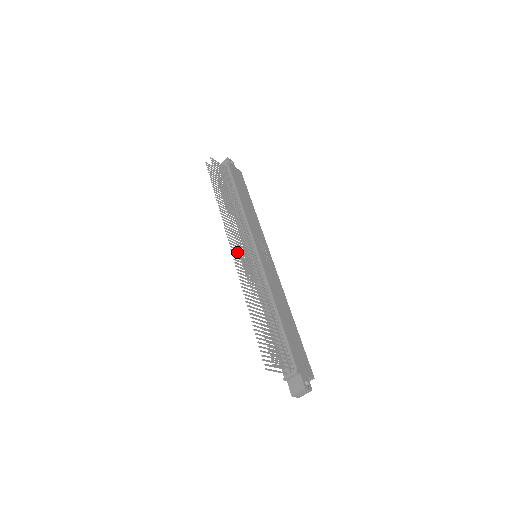
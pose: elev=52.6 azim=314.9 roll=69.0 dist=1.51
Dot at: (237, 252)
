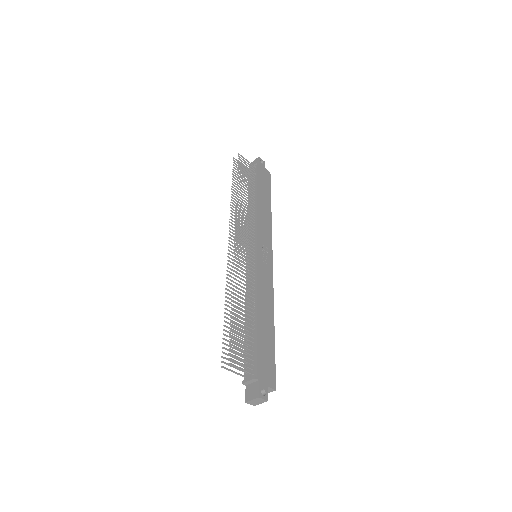
Dot at: (235, 248)
